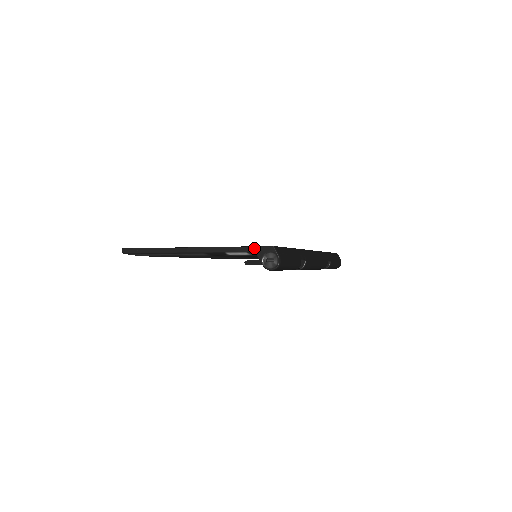
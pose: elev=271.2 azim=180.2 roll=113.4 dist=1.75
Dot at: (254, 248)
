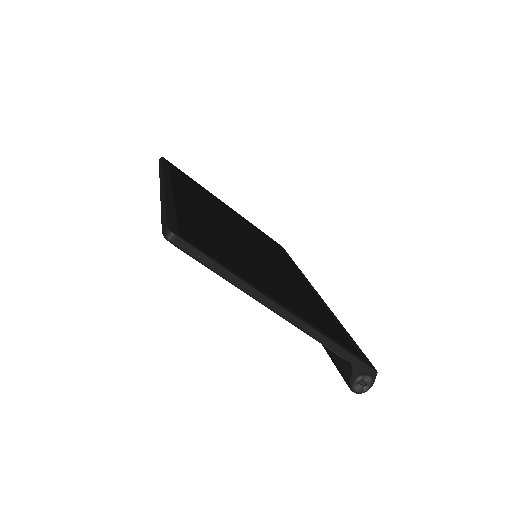
Dot at: (358, 361)
